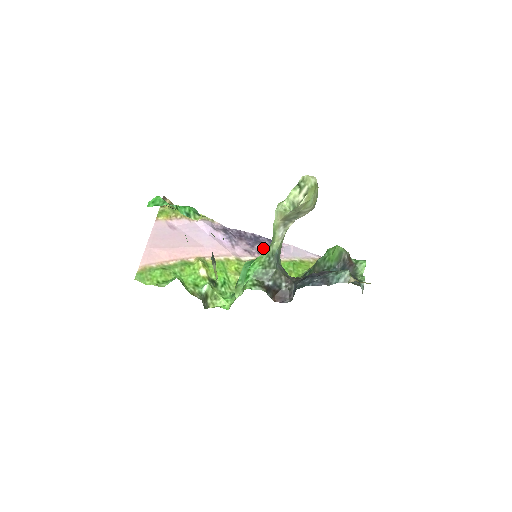
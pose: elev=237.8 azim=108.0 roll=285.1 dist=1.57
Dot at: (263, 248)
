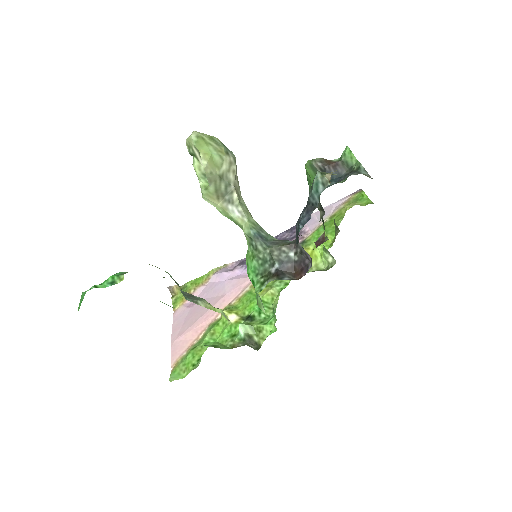
Dot at: occluded
